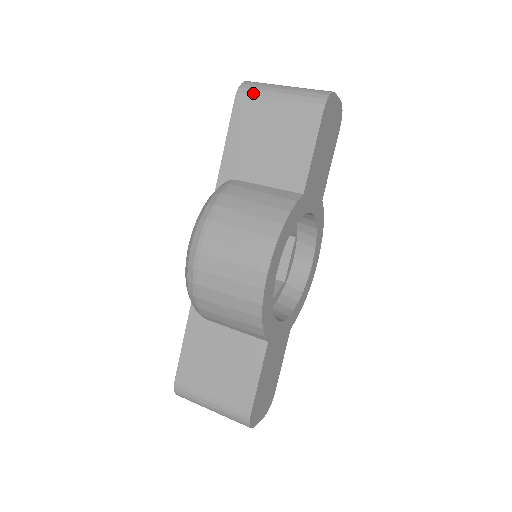
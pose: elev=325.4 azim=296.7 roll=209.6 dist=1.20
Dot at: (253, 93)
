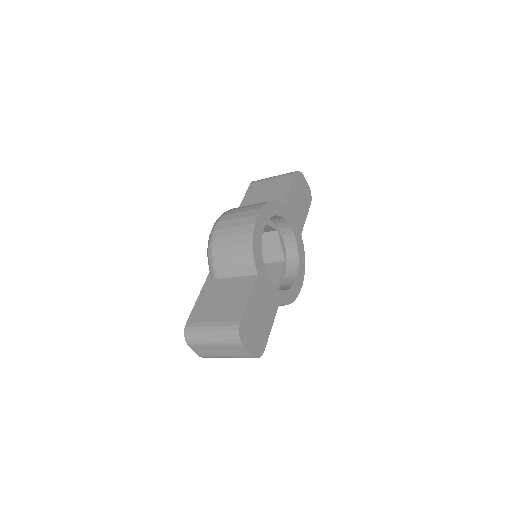
Dot at: (260, 180)
